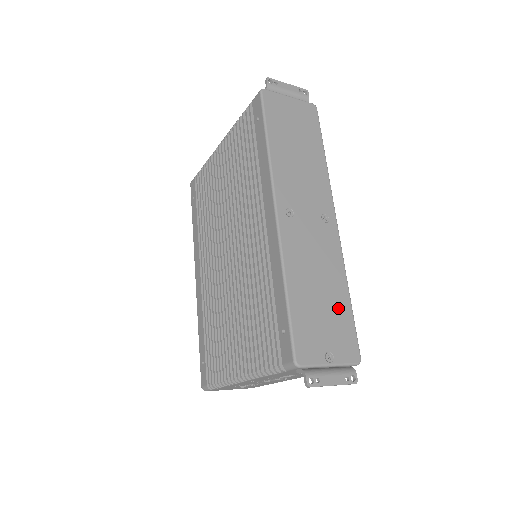
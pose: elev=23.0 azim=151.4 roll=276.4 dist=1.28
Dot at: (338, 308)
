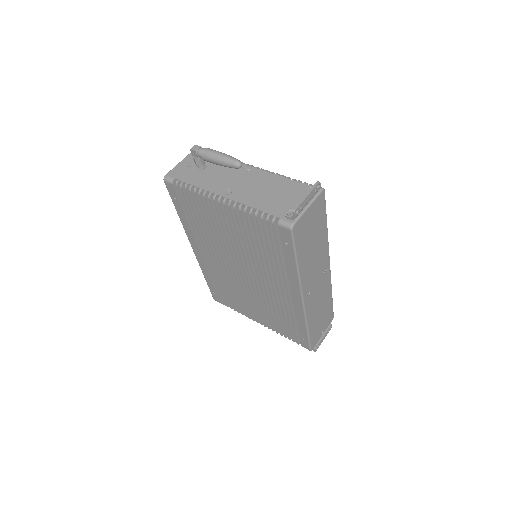
Dot at: (327, 309)
